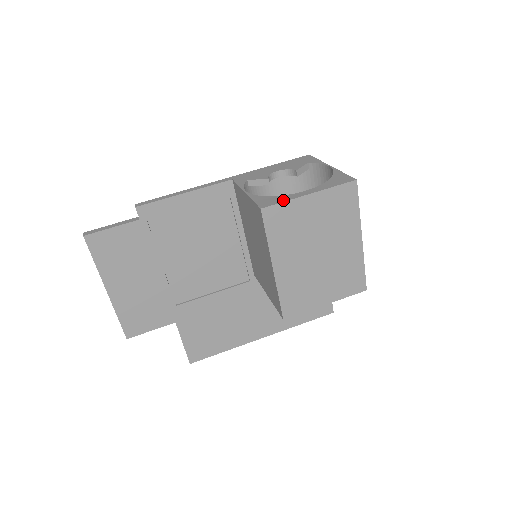
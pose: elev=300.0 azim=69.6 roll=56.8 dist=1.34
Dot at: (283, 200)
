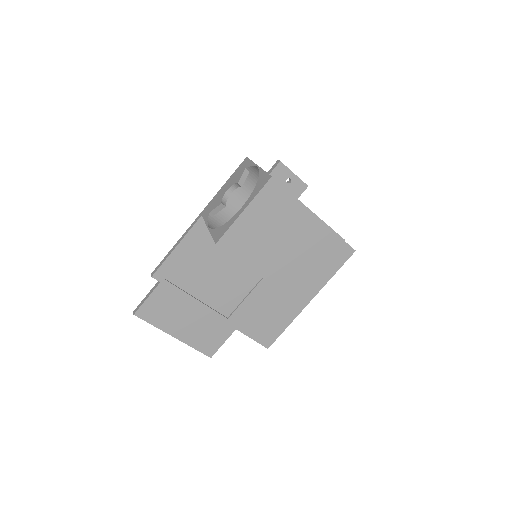
Dot at: (228, 227)
